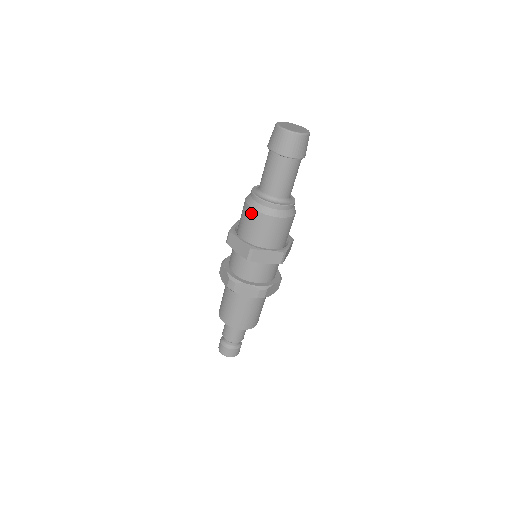
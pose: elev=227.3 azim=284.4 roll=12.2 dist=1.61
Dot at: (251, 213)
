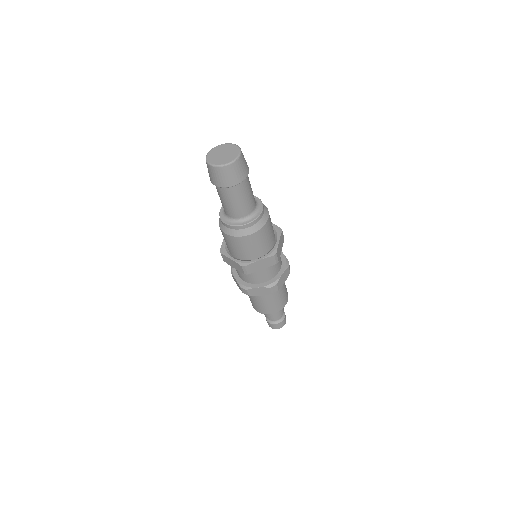
Dot at: (227, 238)
